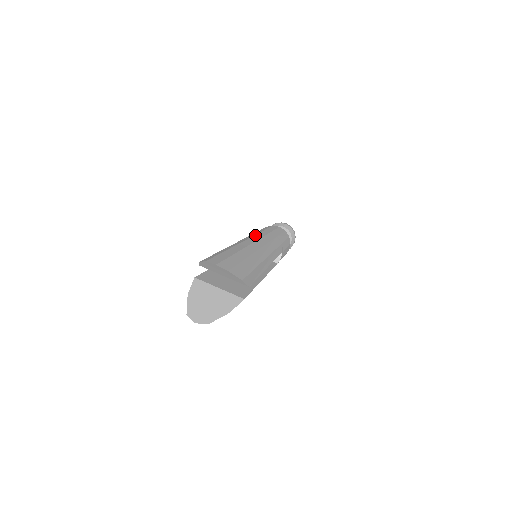
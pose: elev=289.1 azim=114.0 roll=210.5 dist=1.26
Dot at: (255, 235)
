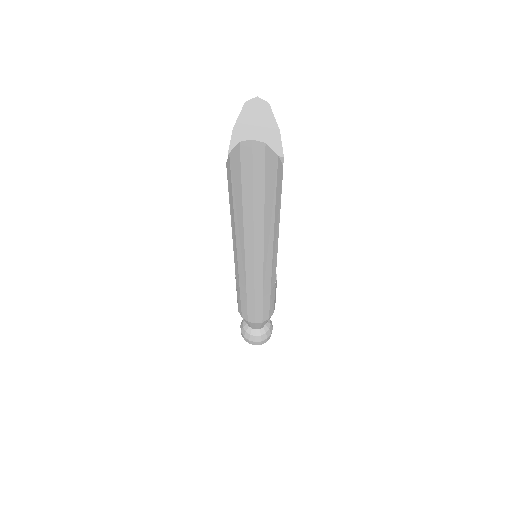
Dot at: occluded
